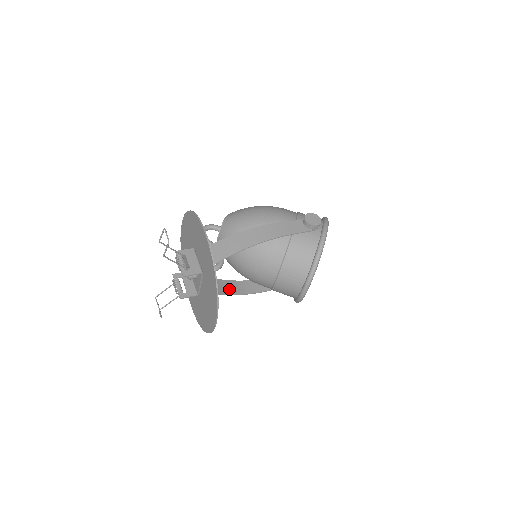
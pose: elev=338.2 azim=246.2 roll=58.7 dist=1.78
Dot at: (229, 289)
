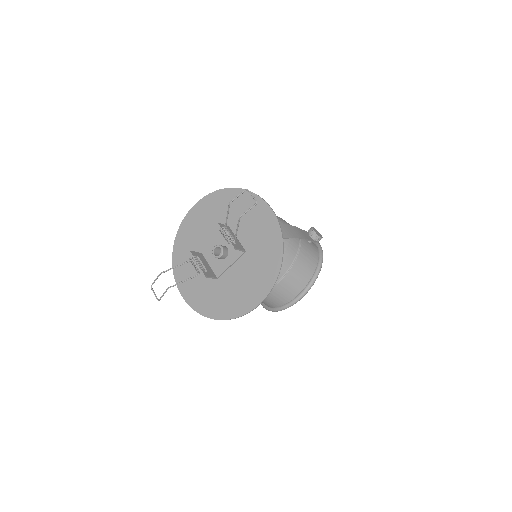
Dot at: occluded
